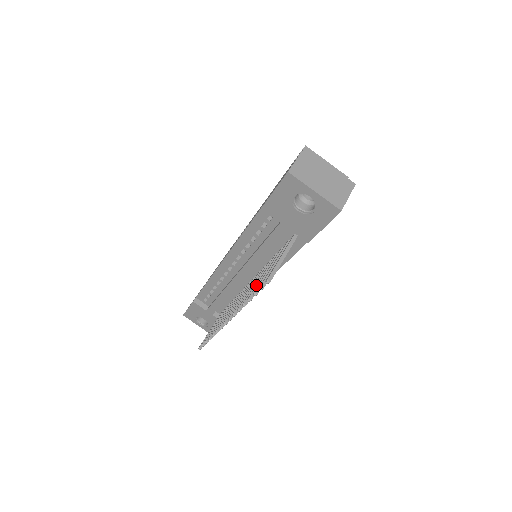
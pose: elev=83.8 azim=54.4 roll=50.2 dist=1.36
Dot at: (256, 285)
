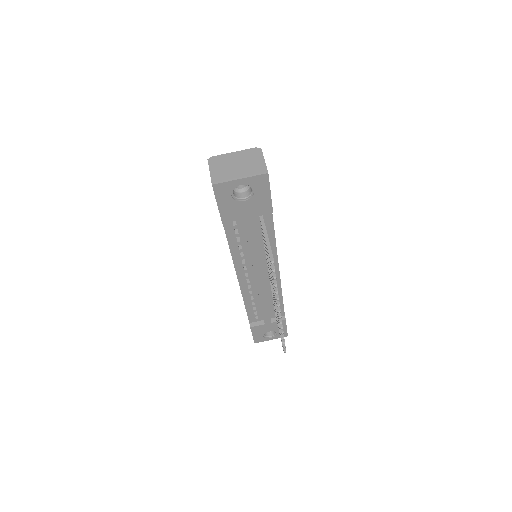
Dot at: occluded
